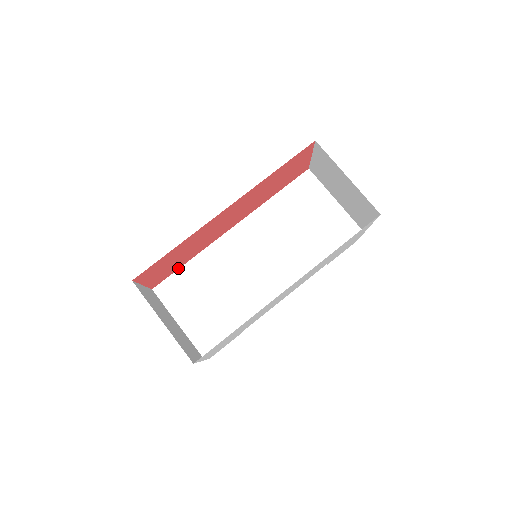
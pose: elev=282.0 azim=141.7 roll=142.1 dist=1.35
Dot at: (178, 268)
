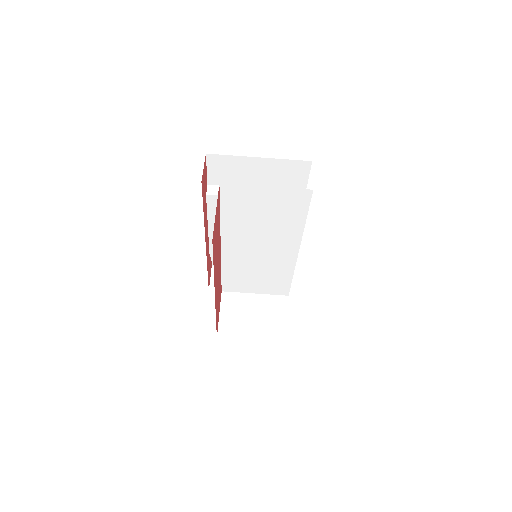
Dot at: (221, 279)
